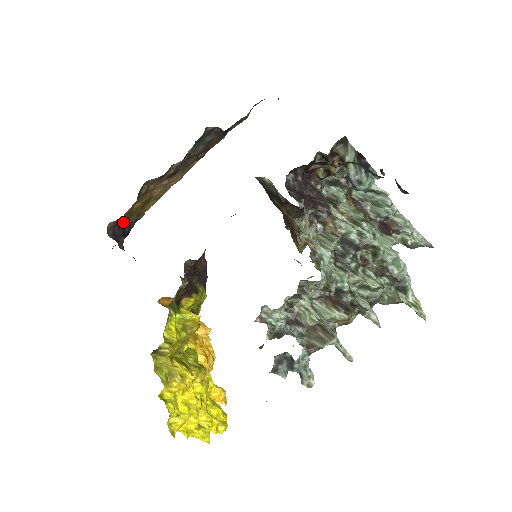
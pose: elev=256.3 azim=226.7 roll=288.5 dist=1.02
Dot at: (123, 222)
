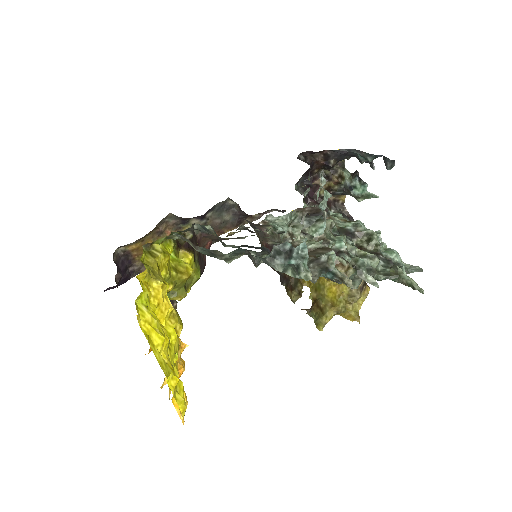
Dot at: (128, 261)
